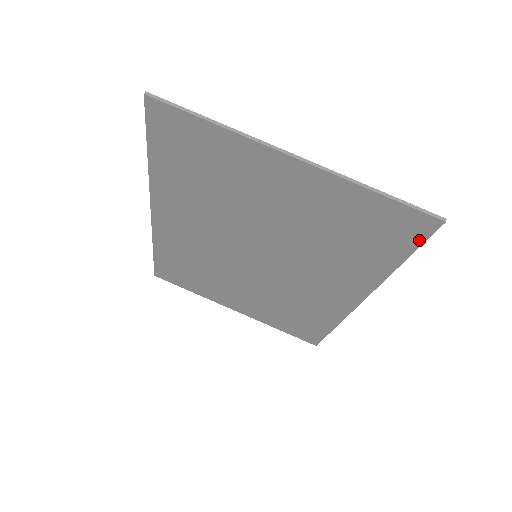
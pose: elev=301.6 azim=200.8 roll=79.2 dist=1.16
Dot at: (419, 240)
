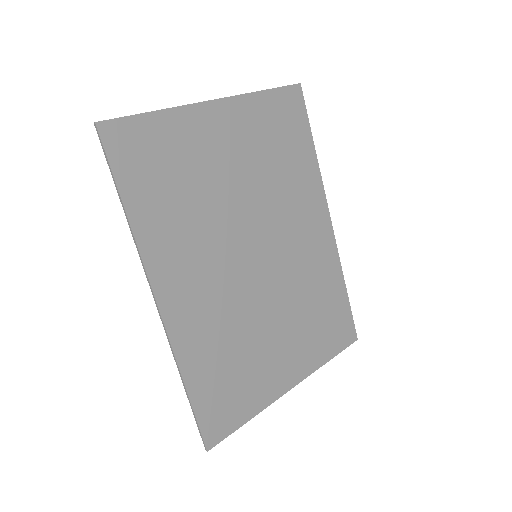
Dot at: (304, 112)
